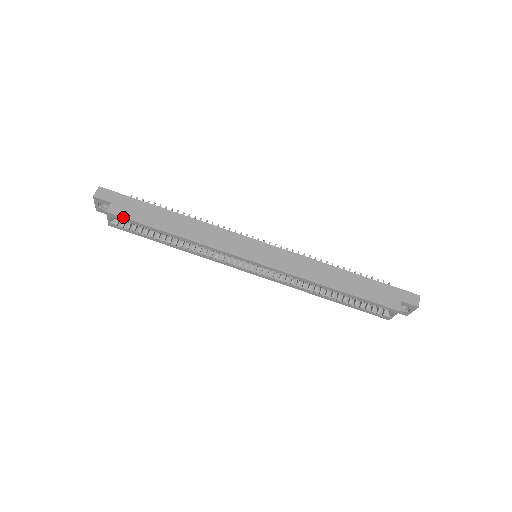
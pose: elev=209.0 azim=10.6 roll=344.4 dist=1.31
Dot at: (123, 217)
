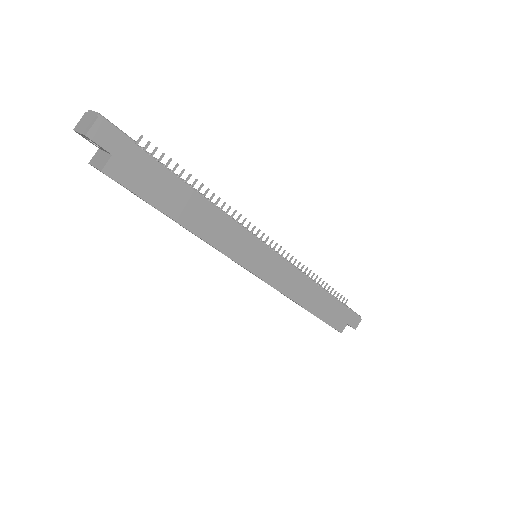
Dot at: (125, 186)
